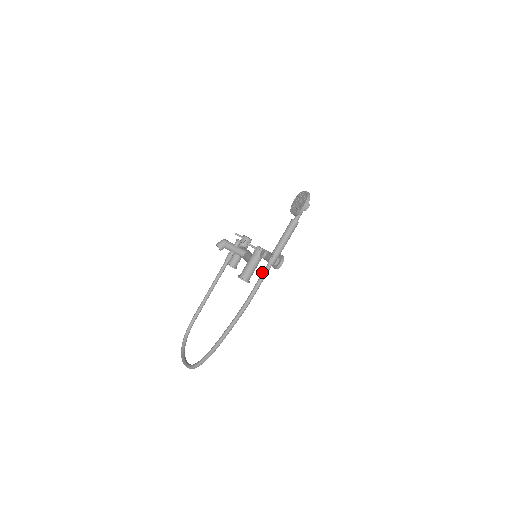
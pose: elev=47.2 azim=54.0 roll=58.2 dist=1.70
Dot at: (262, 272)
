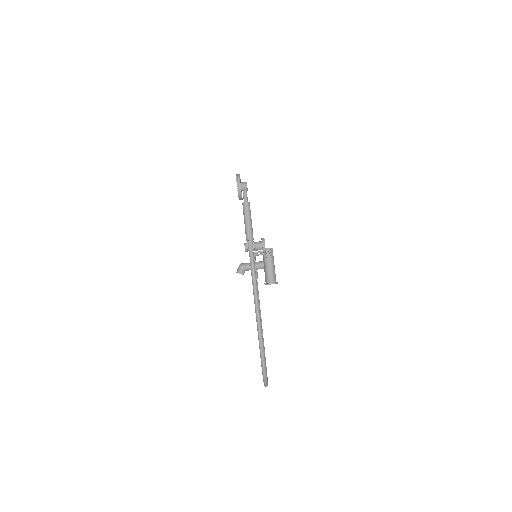
Dot at: occluded
